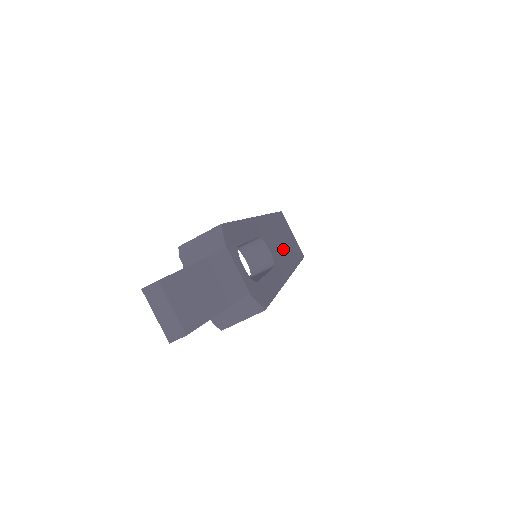
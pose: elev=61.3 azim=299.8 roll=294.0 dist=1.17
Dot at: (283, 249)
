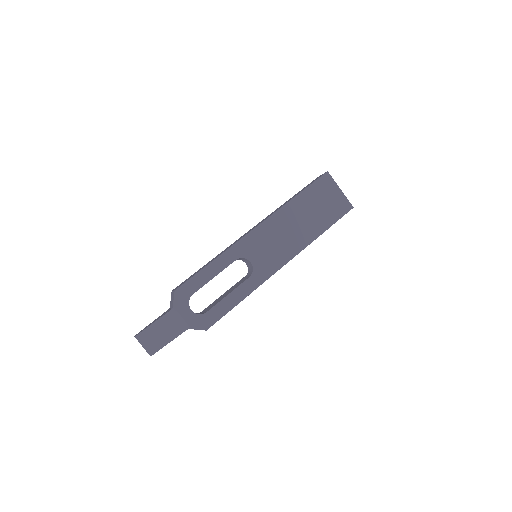
Dot at: (288, 239)
